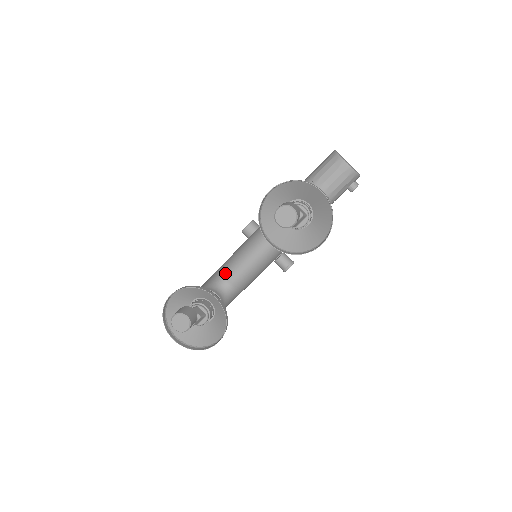
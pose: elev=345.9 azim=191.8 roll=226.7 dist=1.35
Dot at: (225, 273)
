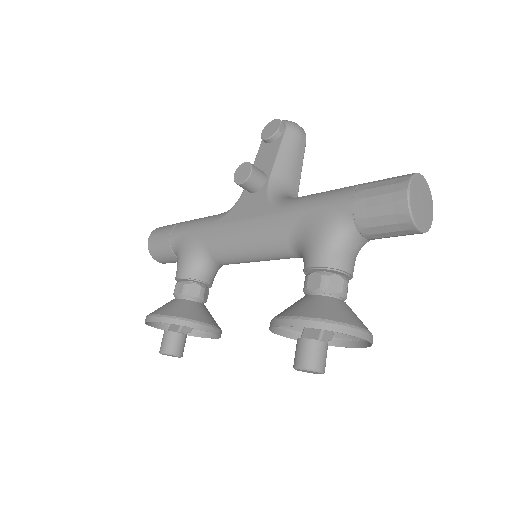
Dot at: (214, 256)
